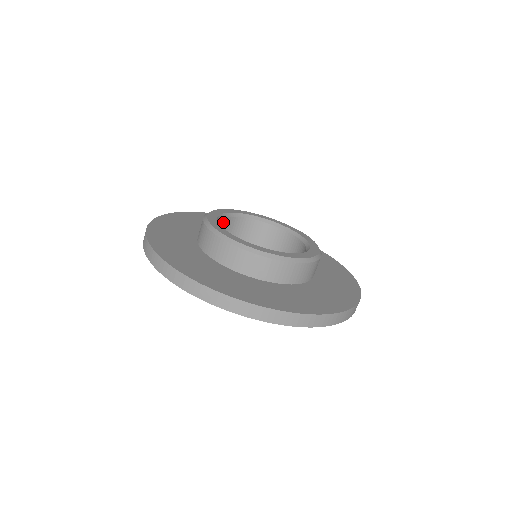
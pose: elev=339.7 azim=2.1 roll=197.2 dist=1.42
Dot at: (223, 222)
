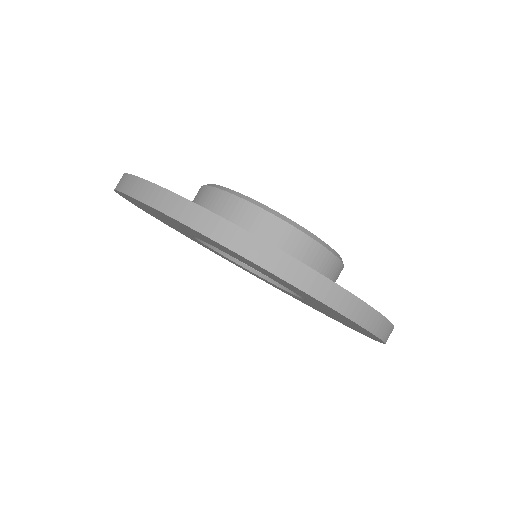
Dot at: occluded
